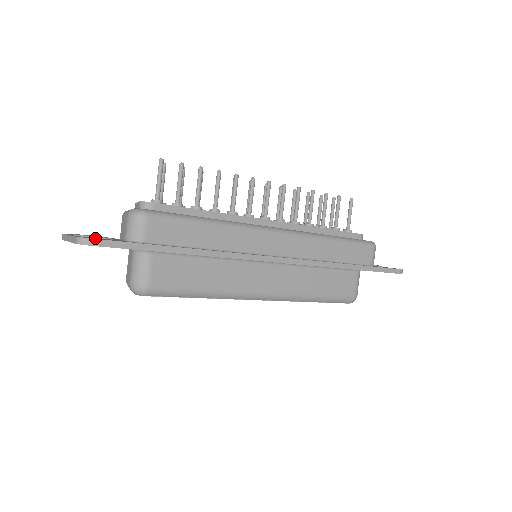
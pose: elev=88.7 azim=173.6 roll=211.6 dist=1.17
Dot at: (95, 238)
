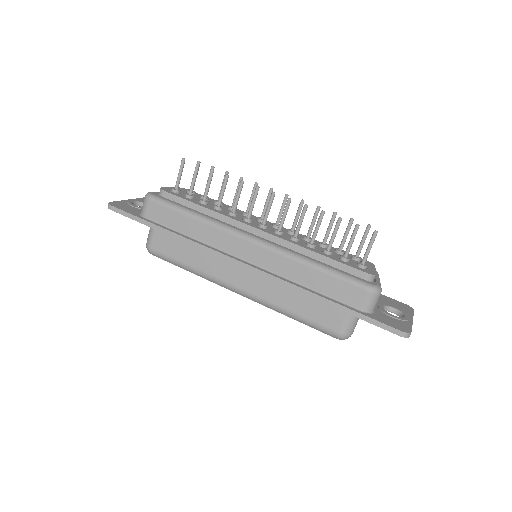
Dot at: (121, 206)
